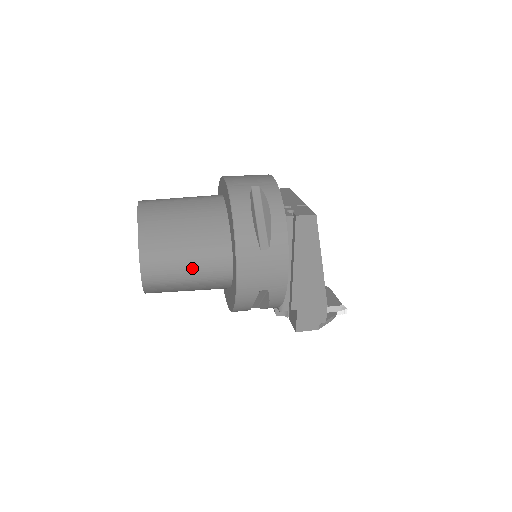
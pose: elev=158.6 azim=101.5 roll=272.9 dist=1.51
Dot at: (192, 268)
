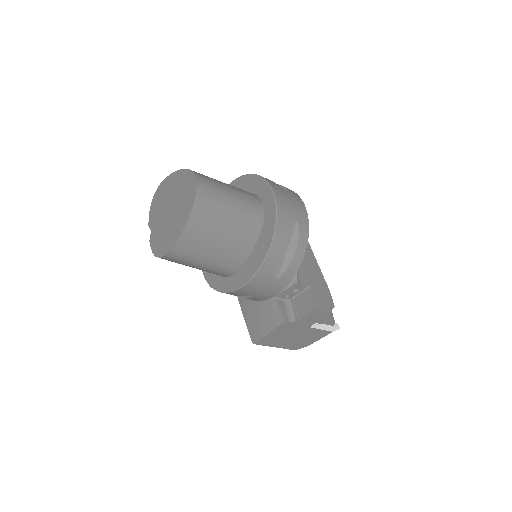
Dot at: (235, 195)
